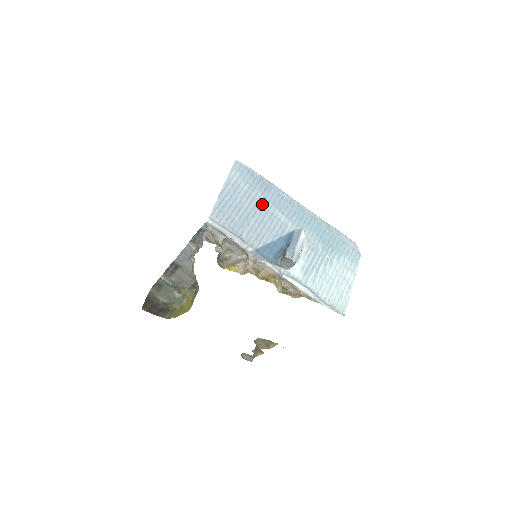
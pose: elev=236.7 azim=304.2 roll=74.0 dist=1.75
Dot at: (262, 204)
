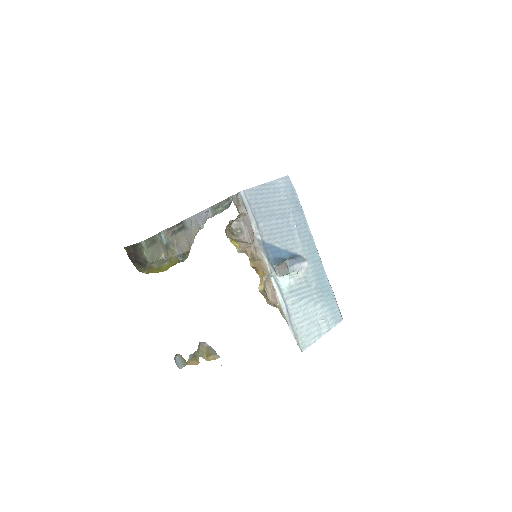
Dot at: (288, 218)
